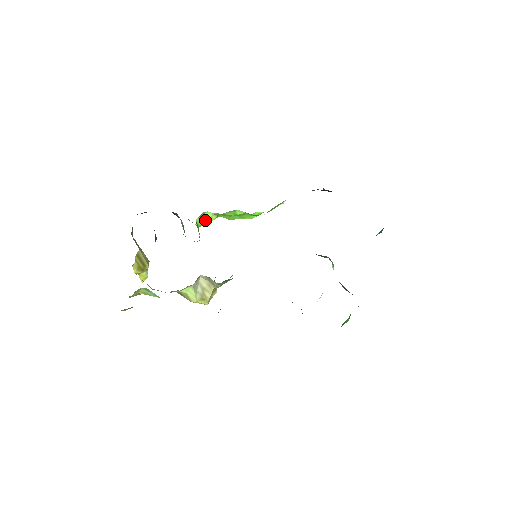
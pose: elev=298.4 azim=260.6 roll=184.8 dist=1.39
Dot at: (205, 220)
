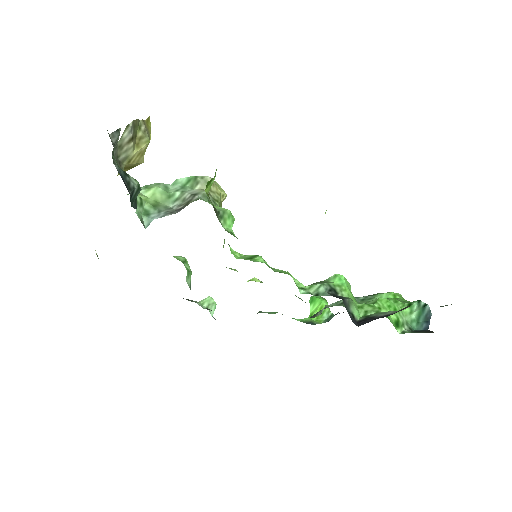
Dot at: occluded
